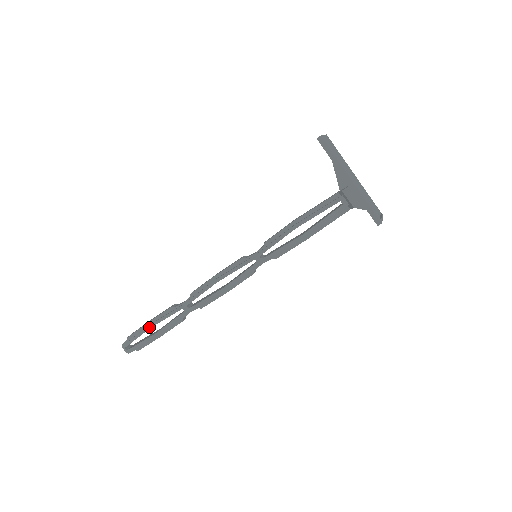
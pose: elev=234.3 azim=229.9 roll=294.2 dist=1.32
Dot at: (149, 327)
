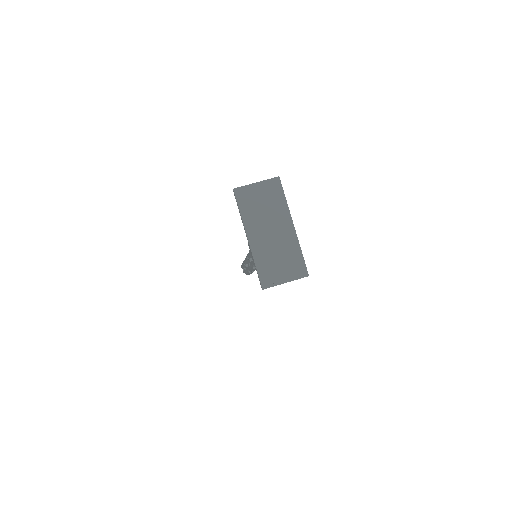
Dot at: (242, 265)
